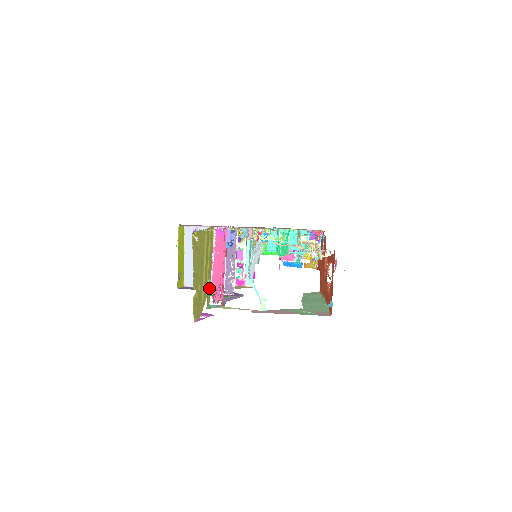
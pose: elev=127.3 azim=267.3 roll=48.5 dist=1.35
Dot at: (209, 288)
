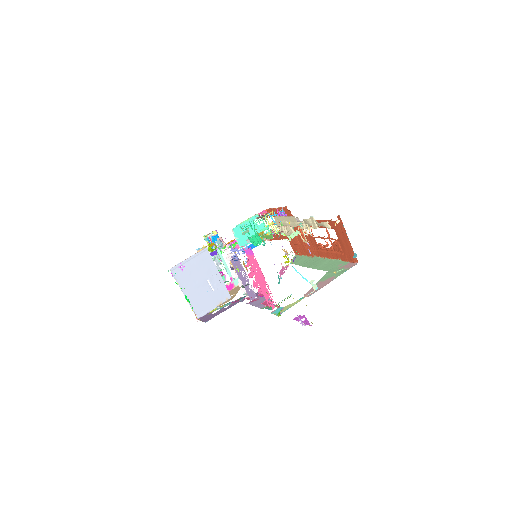
Dot at: occluded
